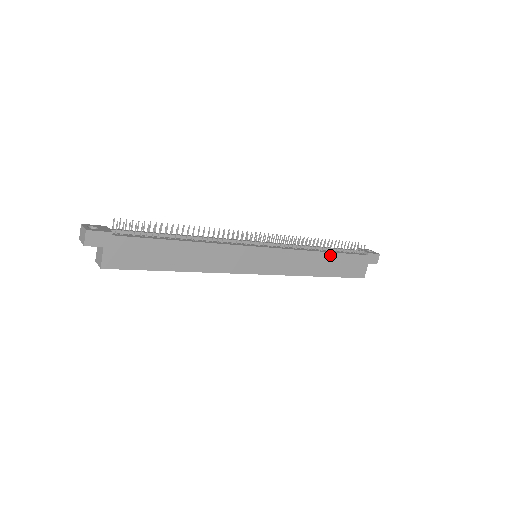
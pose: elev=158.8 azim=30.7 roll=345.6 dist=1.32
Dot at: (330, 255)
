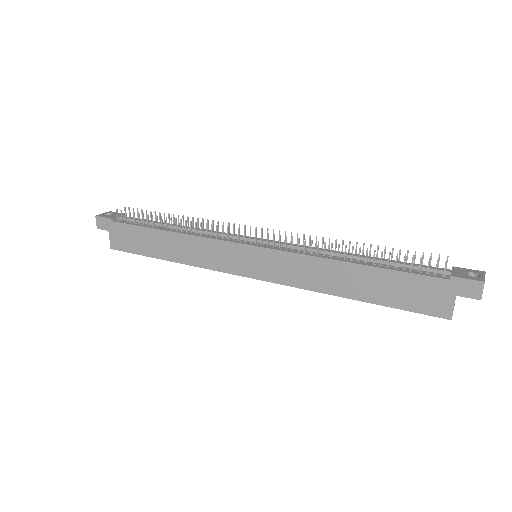
Dot at: (362, 268)
